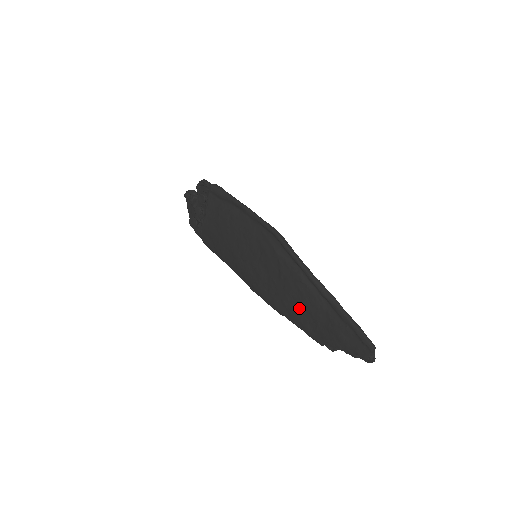
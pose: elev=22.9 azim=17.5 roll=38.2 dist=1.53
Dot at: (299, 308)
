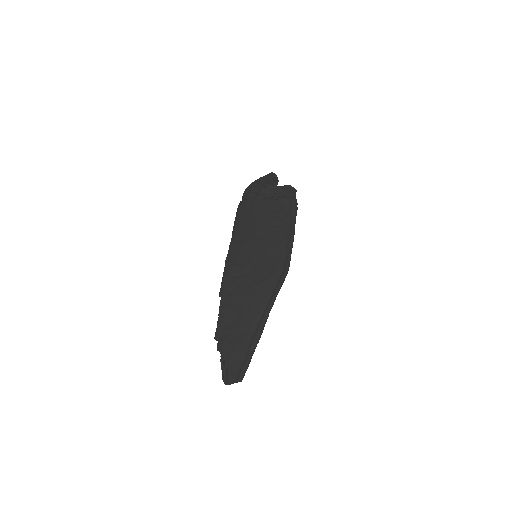
Dot at: (237, 309)
